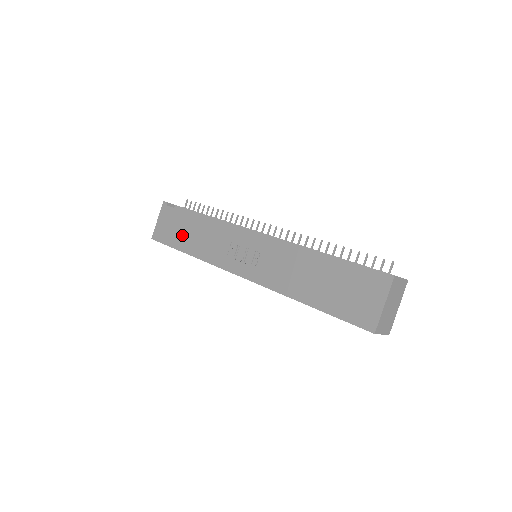
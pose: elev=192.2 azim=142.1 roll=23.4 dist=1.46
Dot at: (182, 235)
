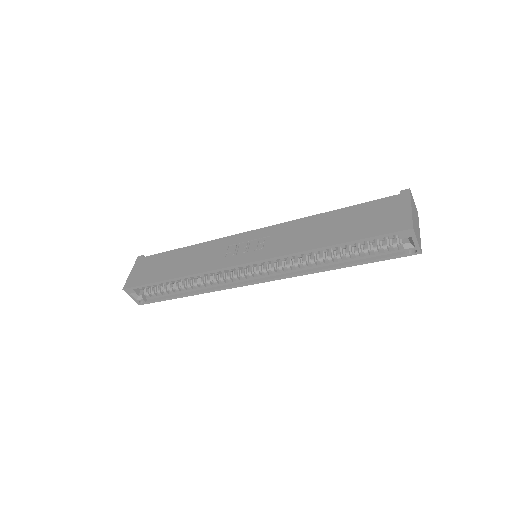
Dot at: (165, 268)
